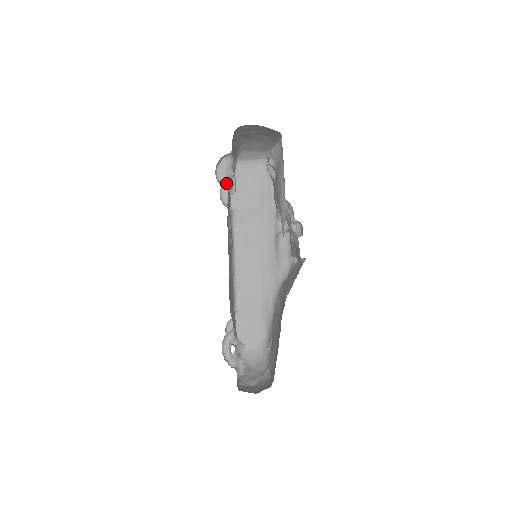
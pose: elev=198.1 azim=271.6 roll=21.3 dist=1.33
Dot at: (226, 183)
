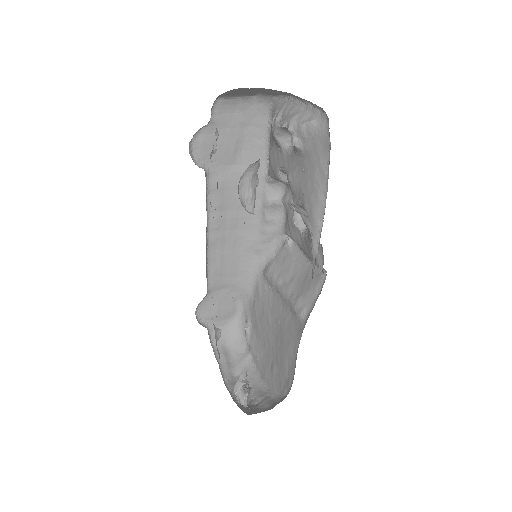
Dot at: (251, 202)
